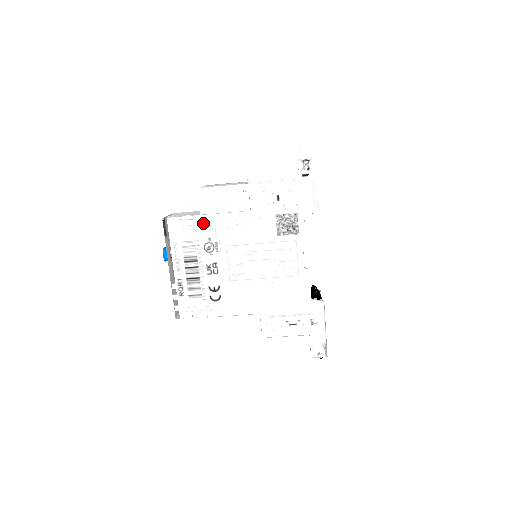
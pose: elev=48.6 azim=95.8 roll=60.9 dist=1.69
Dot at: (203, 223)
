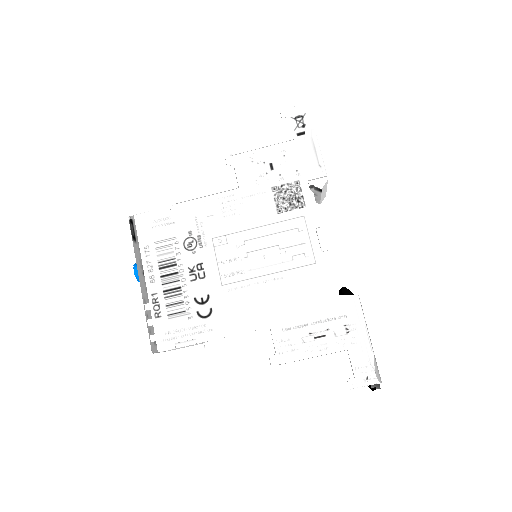
Dot at: (180, 214)
